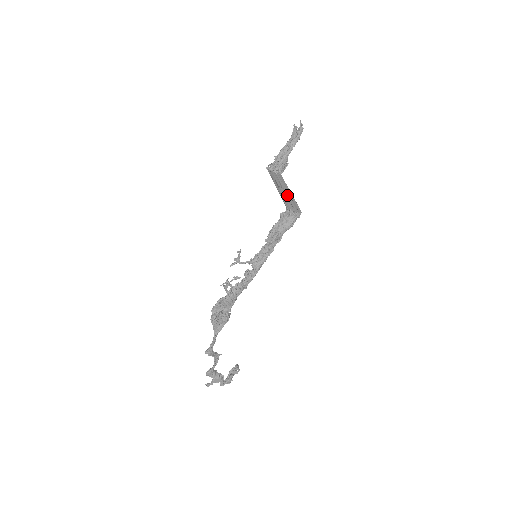
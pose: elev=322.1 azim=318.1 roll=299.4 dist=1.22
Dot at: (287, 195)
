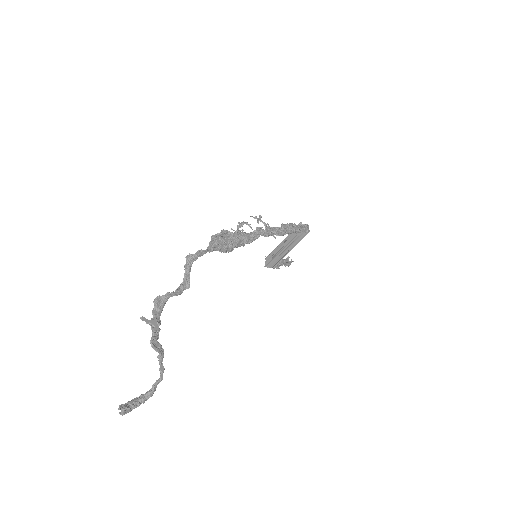
Dot at: (292, 240)
